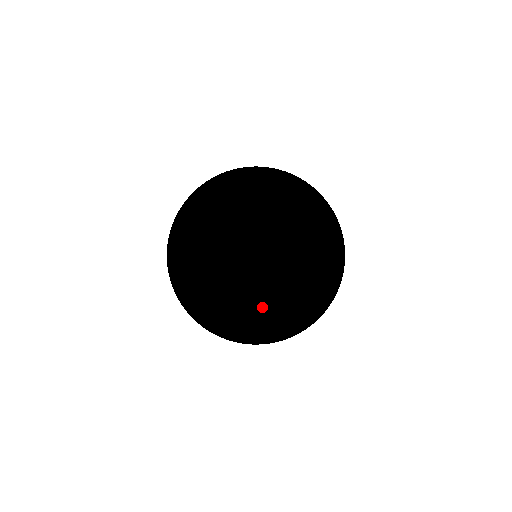
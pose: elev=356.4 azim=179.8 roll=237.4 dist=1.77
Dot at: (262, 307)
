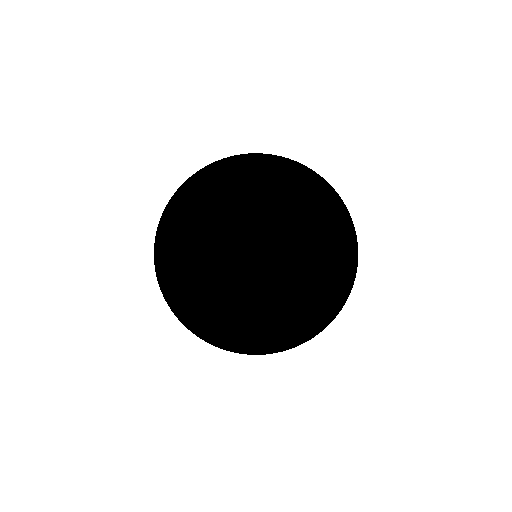
Dot at: (308, 284)
